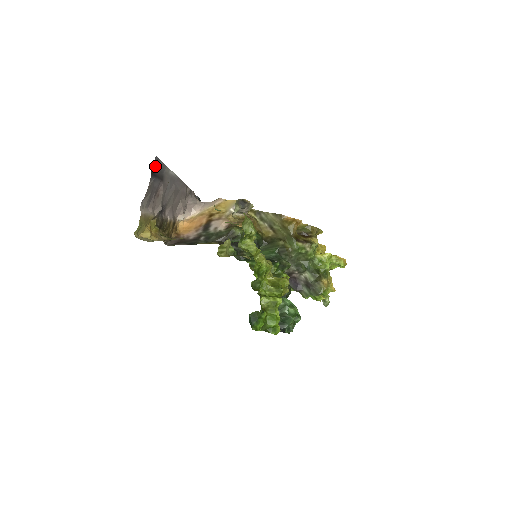
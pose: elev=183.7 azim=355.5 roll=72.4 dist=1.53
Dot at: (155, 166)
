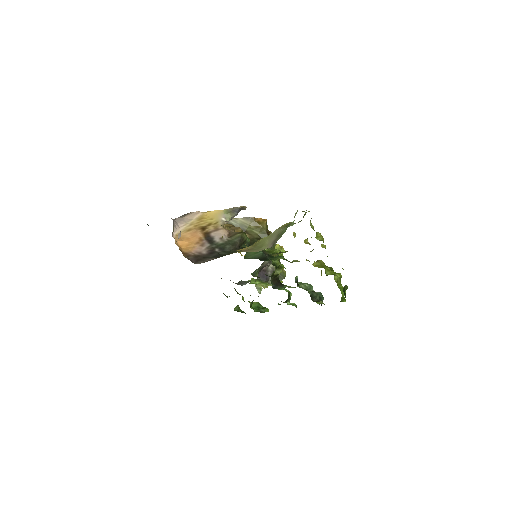
Dot at: occluded
